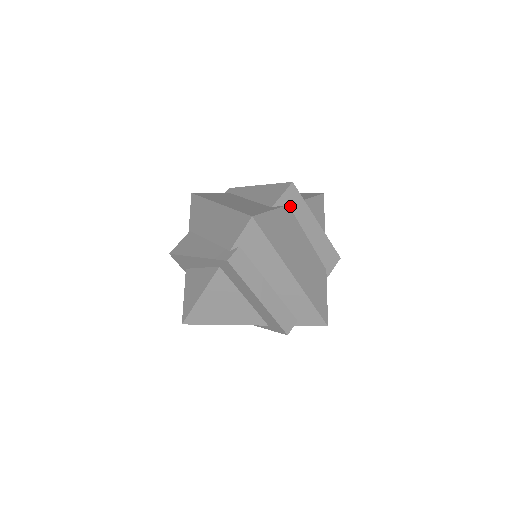
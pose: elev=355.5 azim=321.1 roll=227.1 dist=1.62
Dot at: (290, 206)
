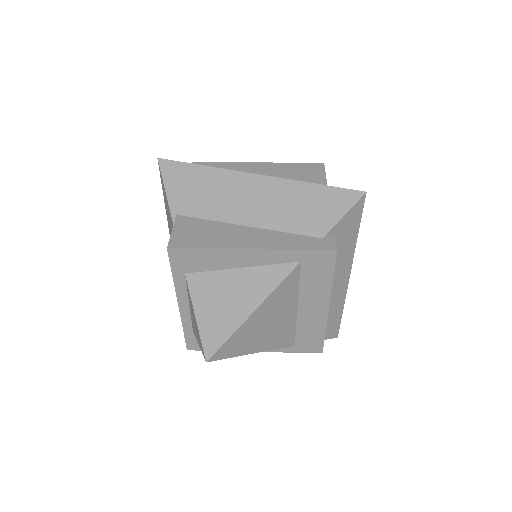
Dot at: occluded
